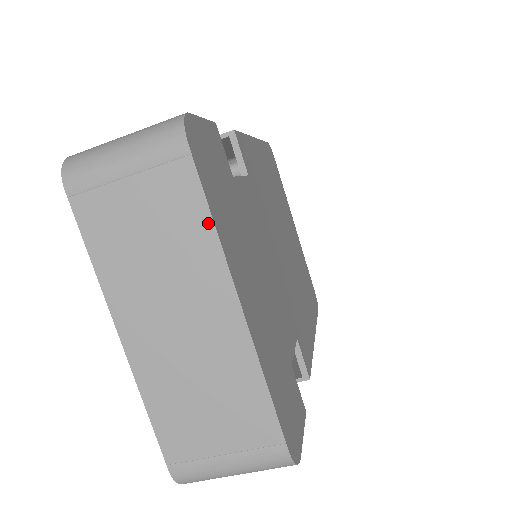
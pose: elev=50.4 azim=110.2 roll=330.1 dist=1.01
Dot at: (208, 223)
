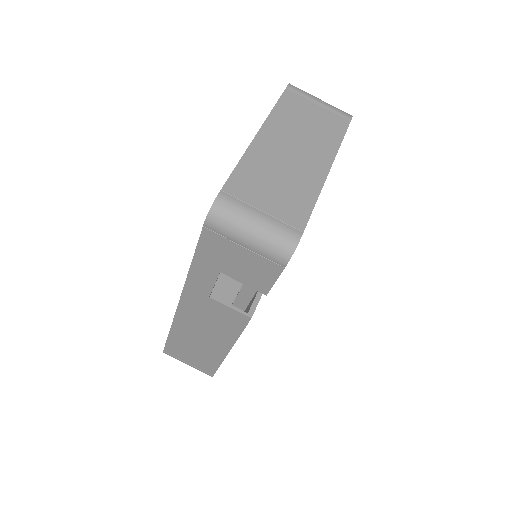
Dot at: (340, 139)
